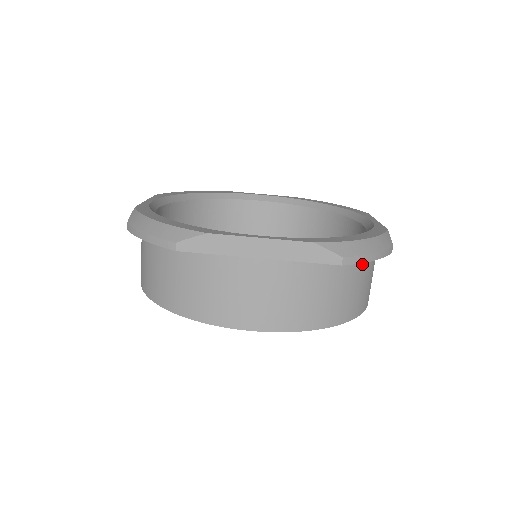
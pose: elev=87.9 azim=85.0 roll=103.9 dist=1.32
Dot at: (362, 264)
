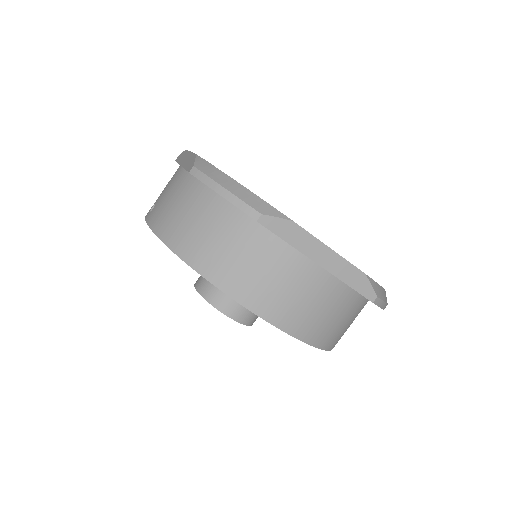
Dot at: (363, 307)
